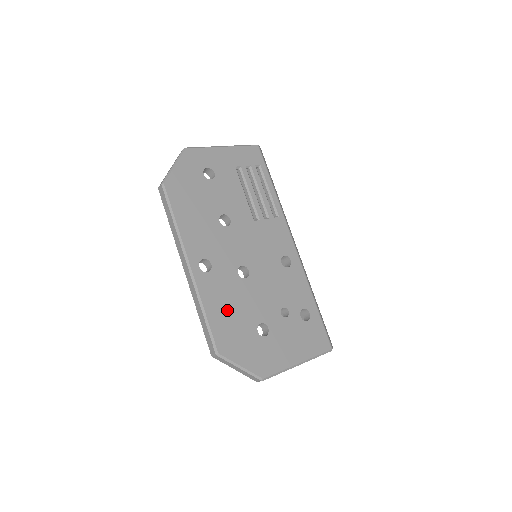
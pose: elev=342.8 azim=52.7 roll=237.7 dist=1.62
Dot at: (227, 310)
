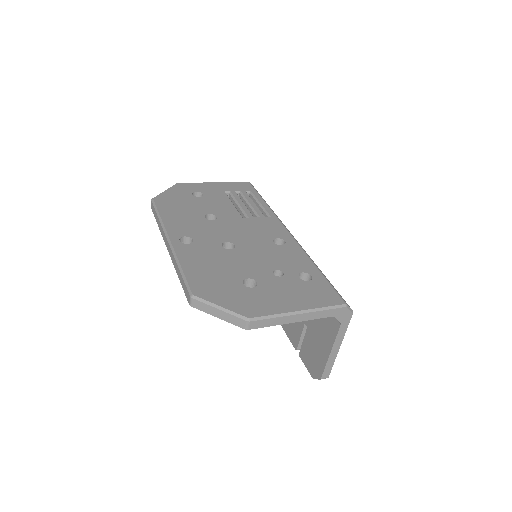
Dot at: (207, 267)
